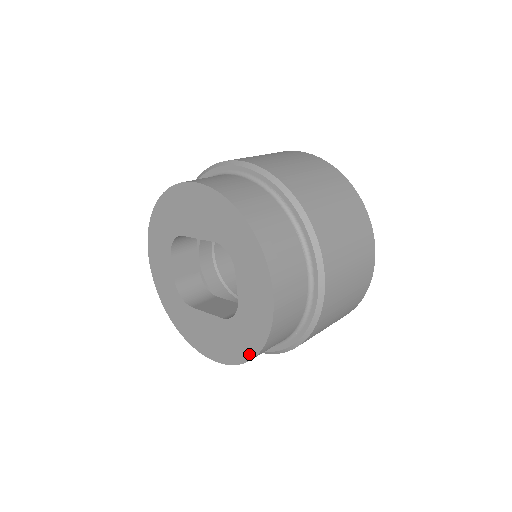
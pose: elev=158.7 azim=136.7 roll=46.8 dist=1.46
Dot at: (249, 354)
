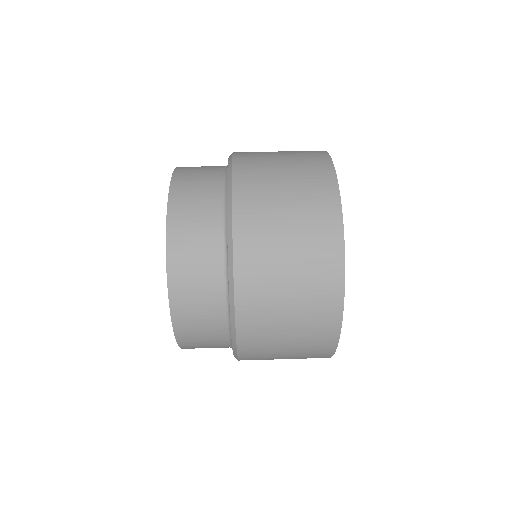
Dot at: occluded
